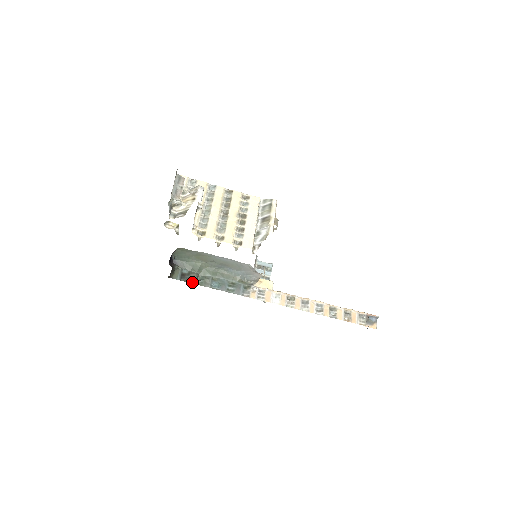
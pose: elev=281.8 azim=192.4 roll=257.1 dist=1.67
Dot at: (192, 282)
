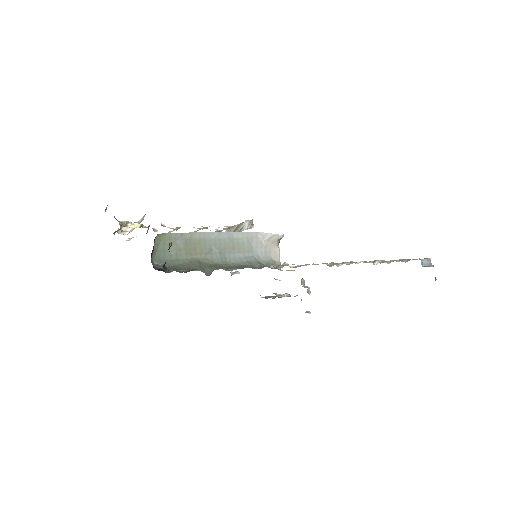
Dot at: occluded
